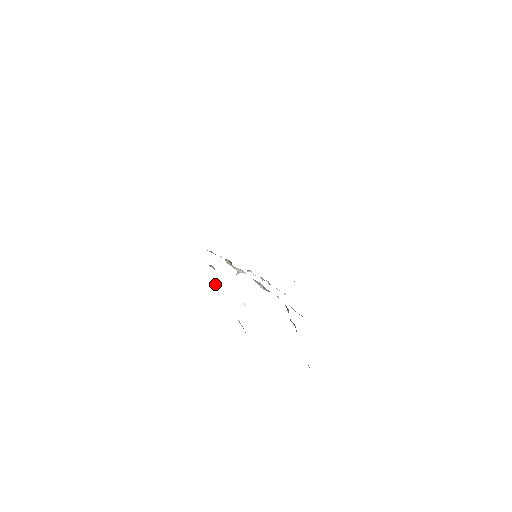
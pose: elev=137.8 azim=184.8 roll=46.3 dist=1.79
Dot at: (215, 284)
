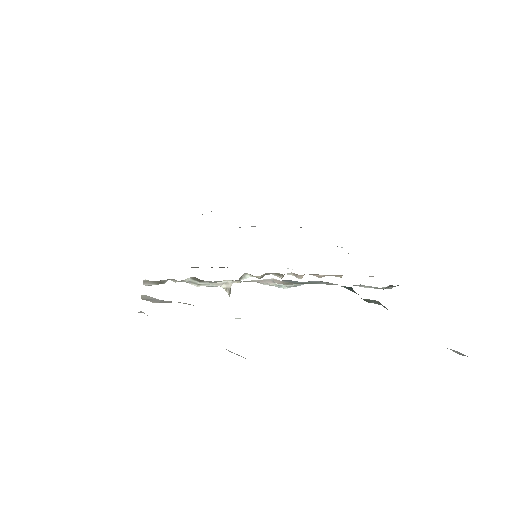
Dot at: occluded
